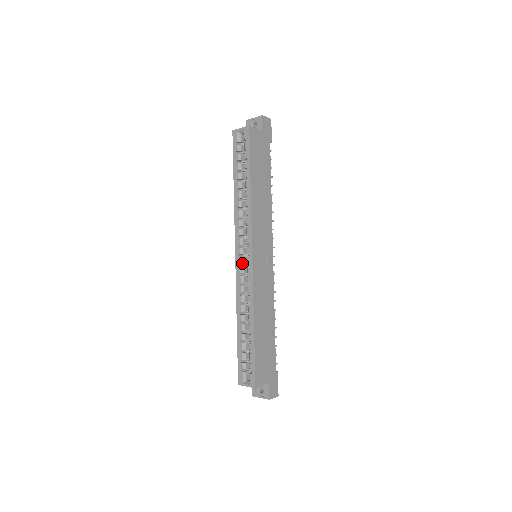
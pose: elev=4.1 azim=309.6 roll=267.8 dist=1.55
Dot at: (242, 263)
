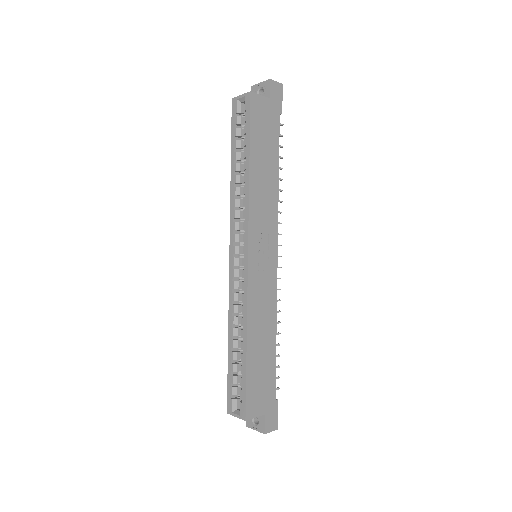
Dot at: (237, 265)
